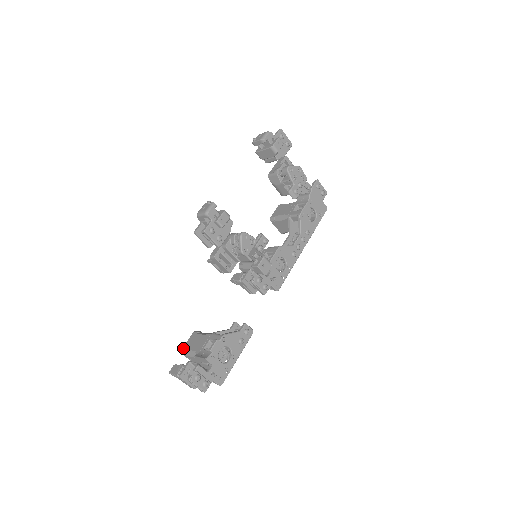
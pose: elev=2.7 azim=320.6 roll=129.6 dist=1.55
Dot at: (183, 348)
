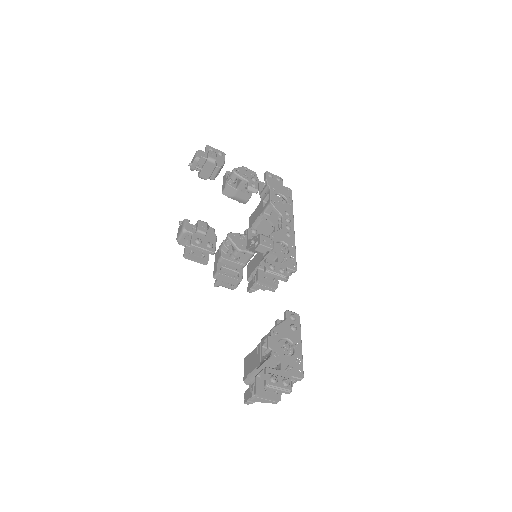
Dot at: (244, 378)
